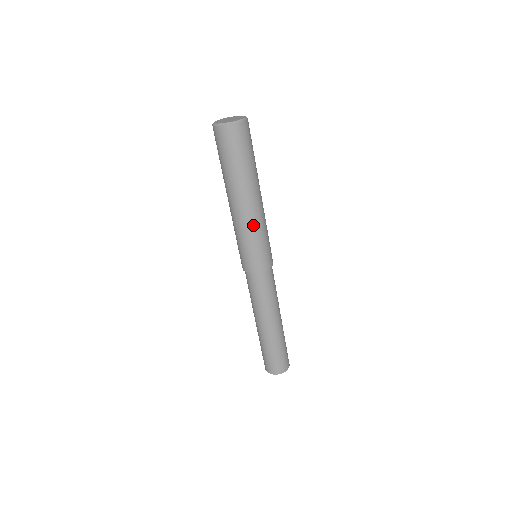
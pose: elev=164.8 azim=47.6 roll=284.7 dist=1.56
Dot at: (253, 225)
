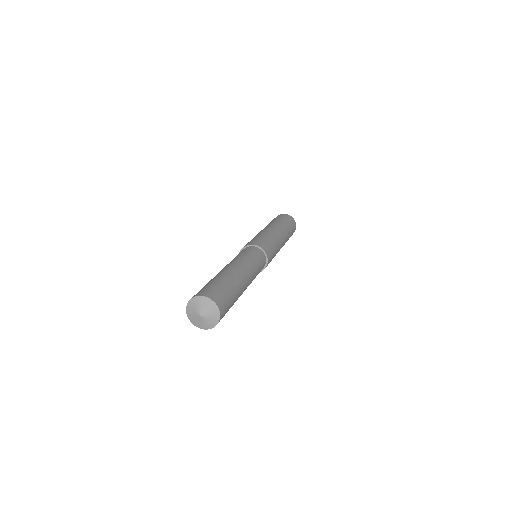
Dot at: (274, 236)
